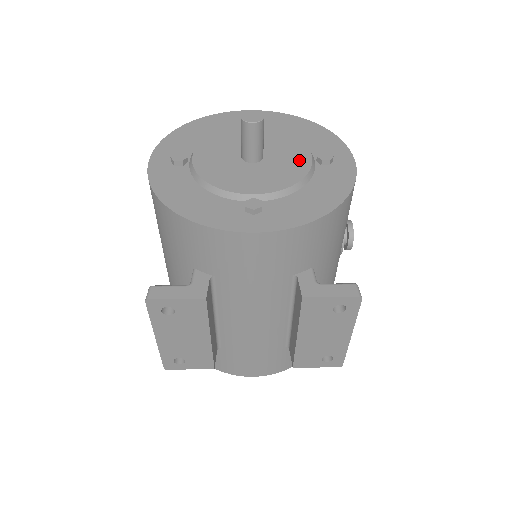
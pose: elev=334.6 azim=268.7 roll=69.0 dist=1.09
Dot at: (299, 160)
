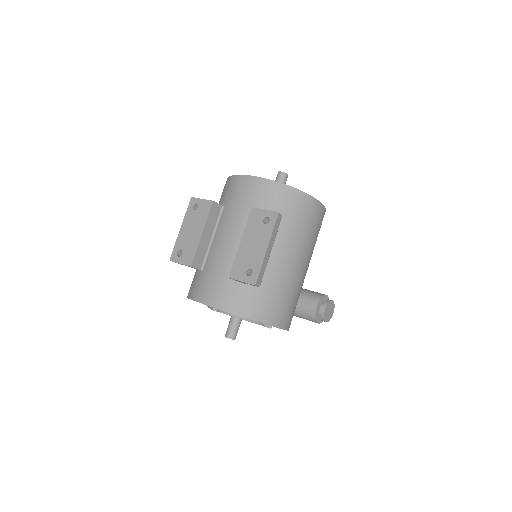
Dot at: occluded
